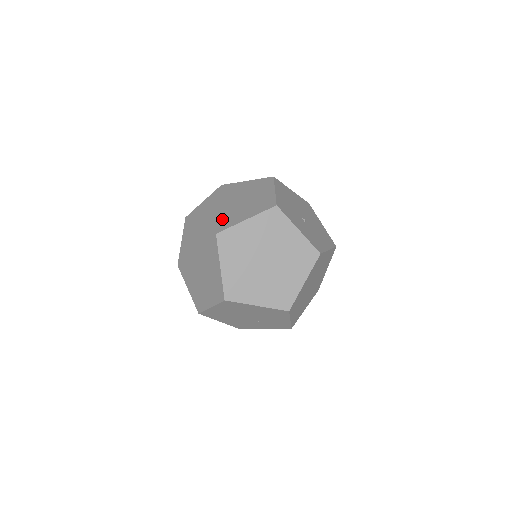
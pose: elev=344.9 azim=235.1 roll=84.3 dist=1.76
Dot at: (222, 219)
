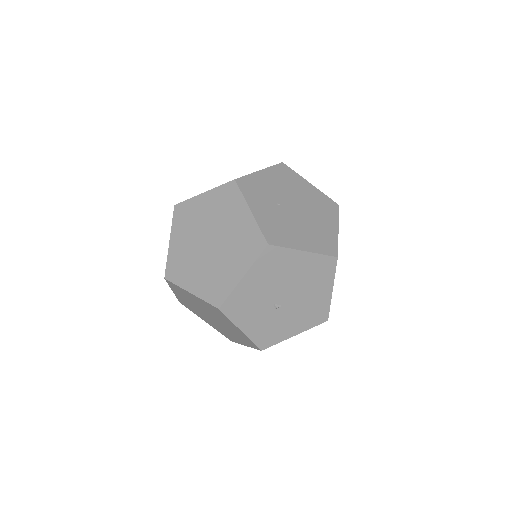
Dot at: (183, 260)
